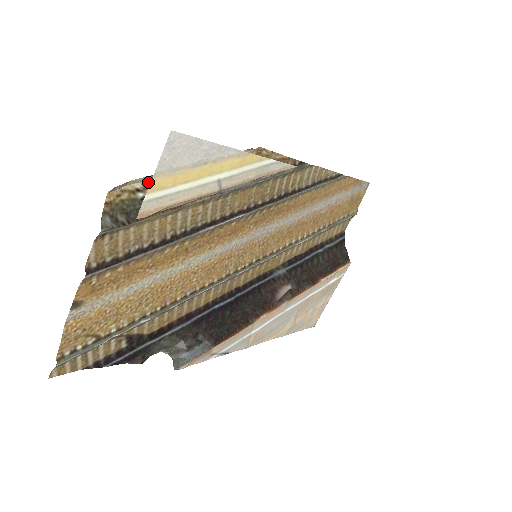
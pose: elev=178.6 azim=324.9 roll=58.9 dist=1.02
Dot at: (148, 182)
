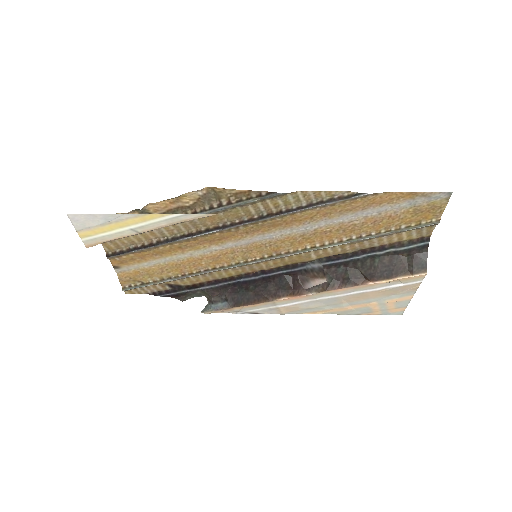
Dot at: occluded
